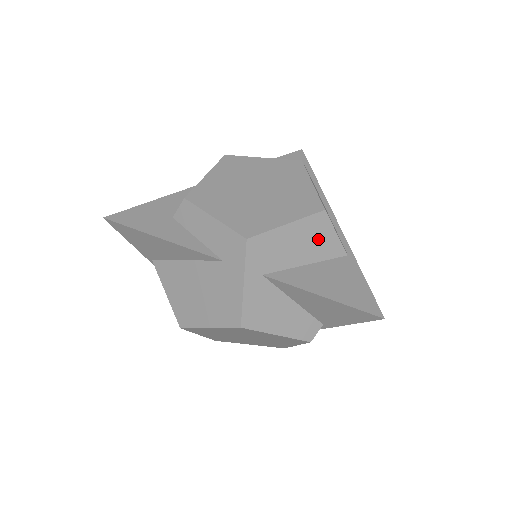
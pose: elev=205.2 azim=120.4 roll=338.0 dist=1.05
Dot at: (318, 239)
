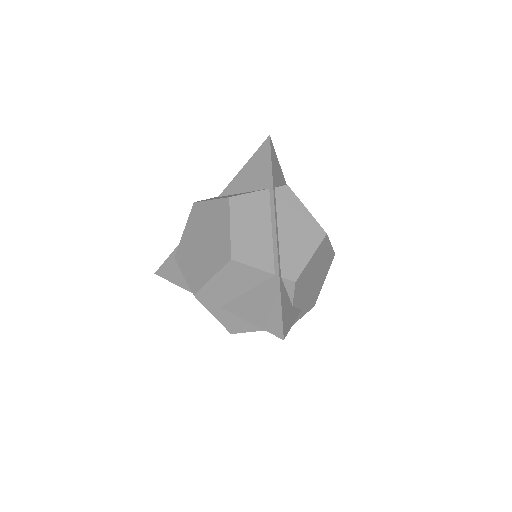
Dot at: (242, 276)
